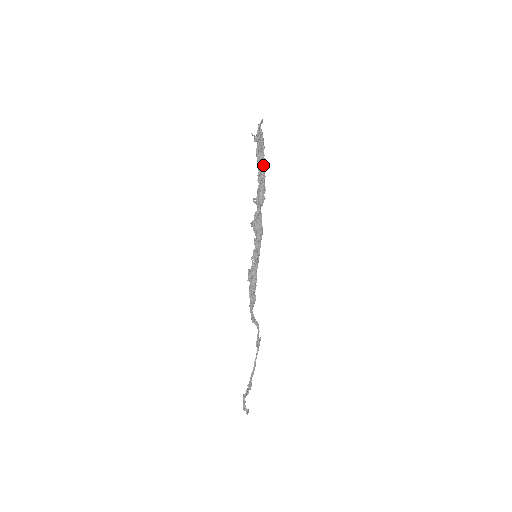
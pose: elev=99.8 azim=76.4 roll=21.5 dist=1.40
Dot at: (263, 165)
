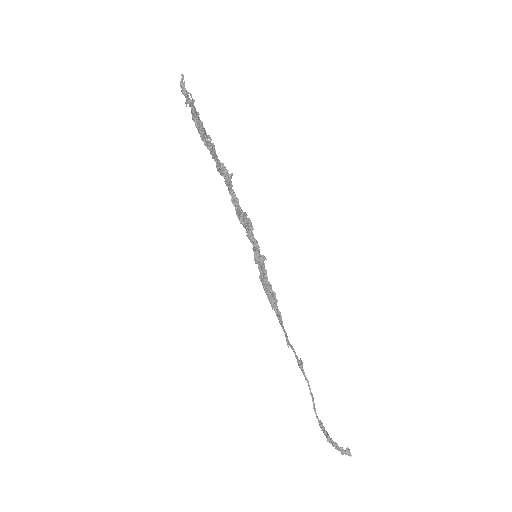
Dot at: (207, 136)
